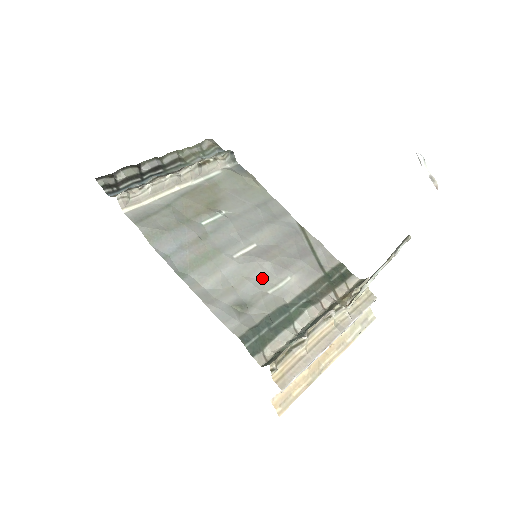
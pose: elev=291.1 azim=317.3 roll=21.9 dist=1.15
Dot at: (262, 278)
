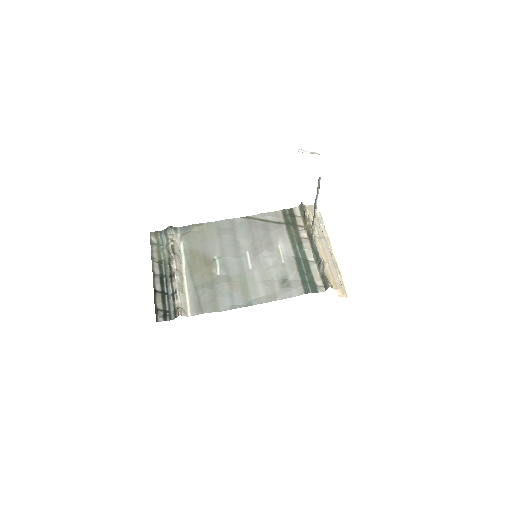
Dot at: (272, 261)
